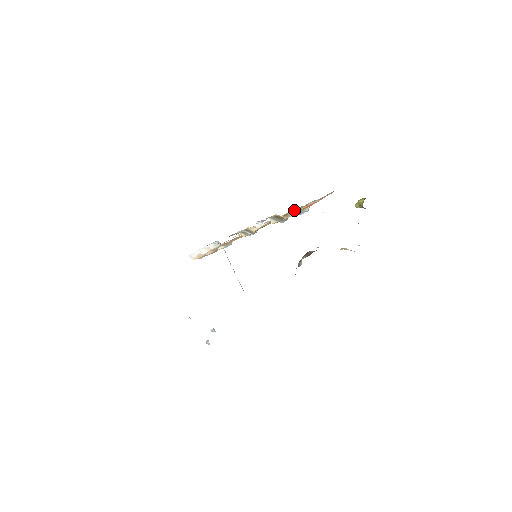
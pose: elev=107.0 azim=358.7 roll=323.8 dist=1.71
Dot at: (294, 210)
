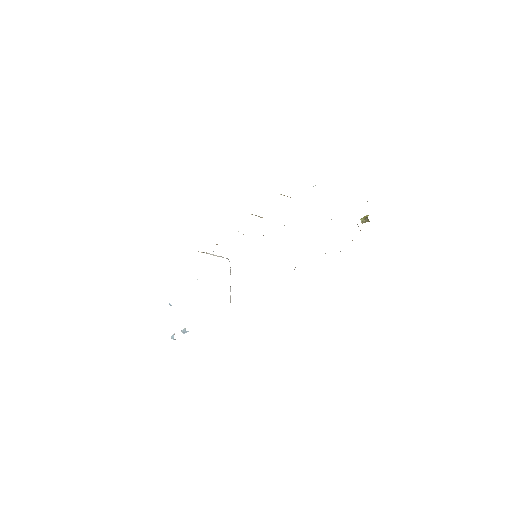
Dot at: occluded
